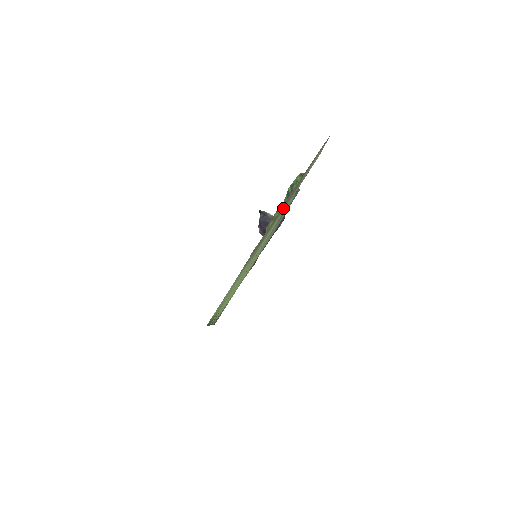
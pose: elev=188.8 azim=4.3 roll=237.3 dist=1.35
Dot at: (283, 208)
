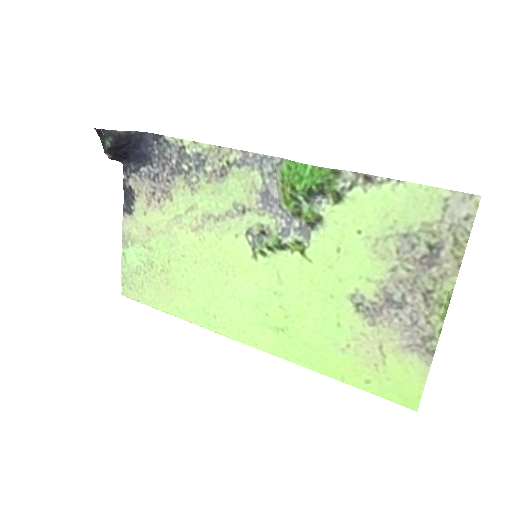
Dot at: (411, 271)
